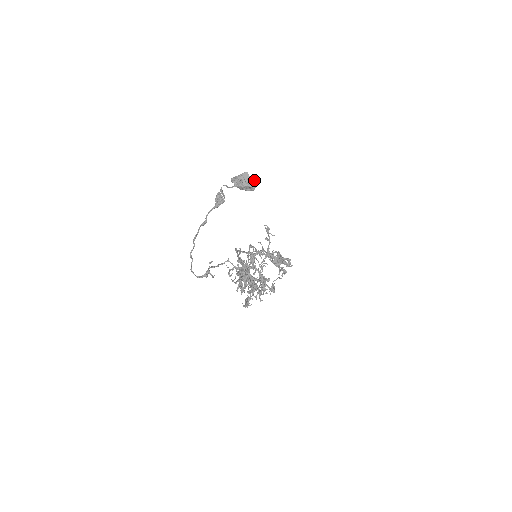
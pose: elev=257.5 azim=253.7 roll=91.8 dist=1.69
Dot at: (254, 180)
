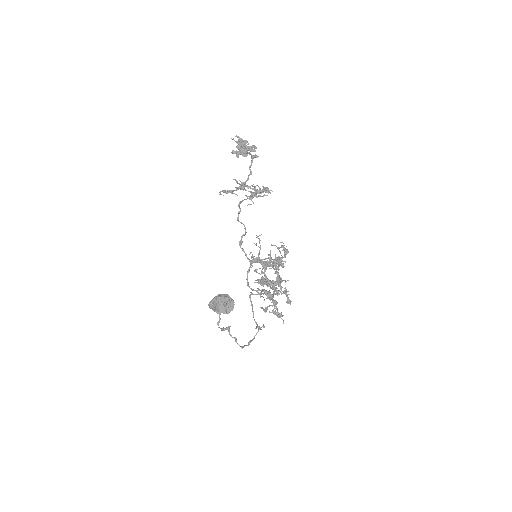
Dot at: (228, 303)
